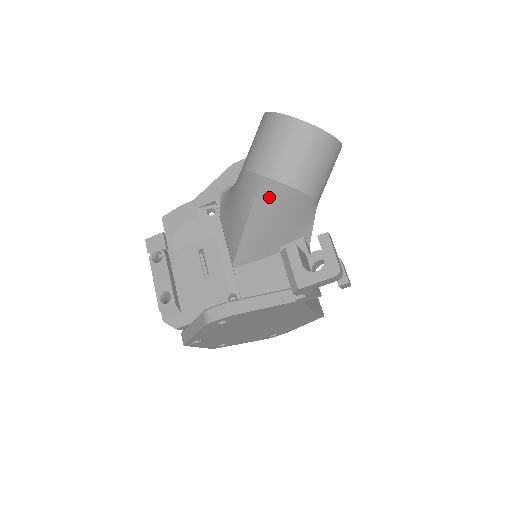
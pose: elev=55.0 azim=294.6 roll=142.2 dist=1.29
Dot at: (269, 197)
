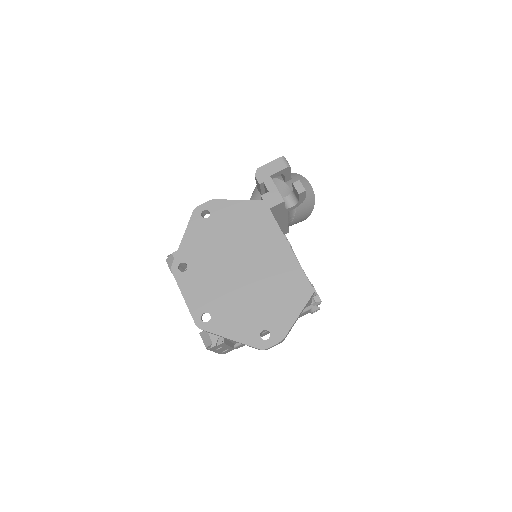
Dot at: occluded
